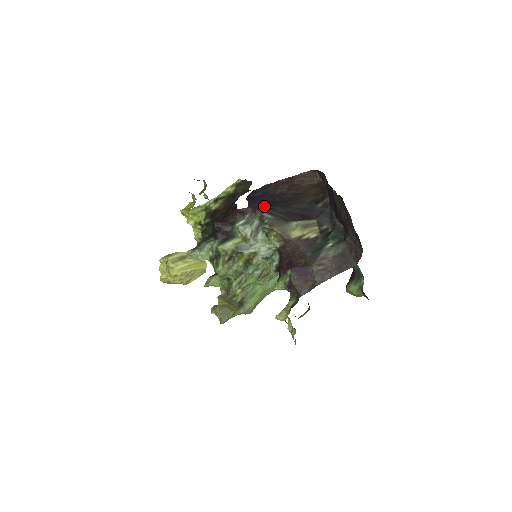
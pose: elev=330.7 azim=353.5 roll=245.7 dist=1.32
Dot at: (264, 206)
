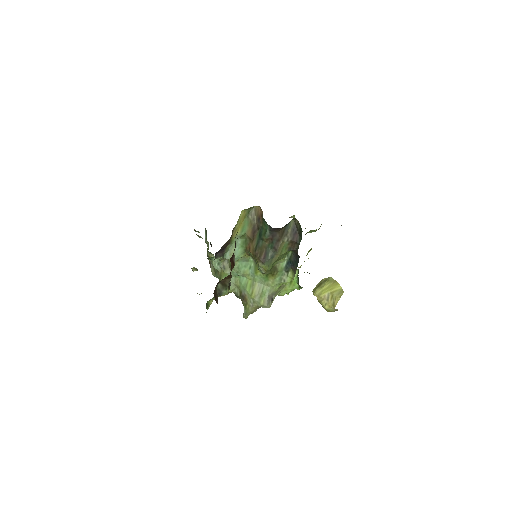
Dot at: occluded
